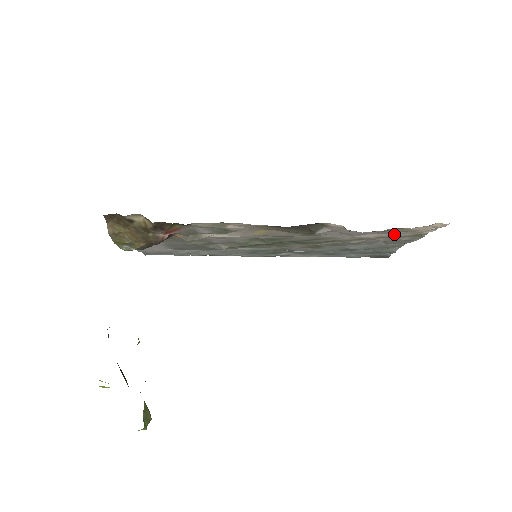
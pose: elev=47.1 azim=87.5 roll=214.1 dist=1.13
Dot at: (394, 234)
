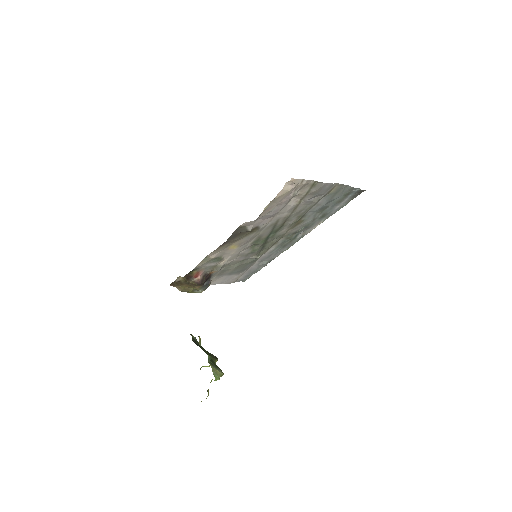
Dot at: (300, 195)
